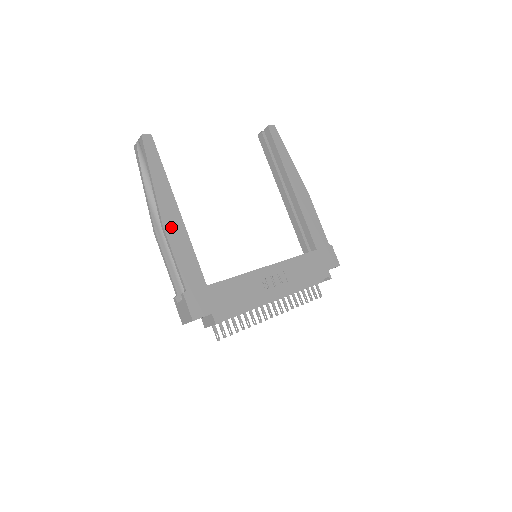
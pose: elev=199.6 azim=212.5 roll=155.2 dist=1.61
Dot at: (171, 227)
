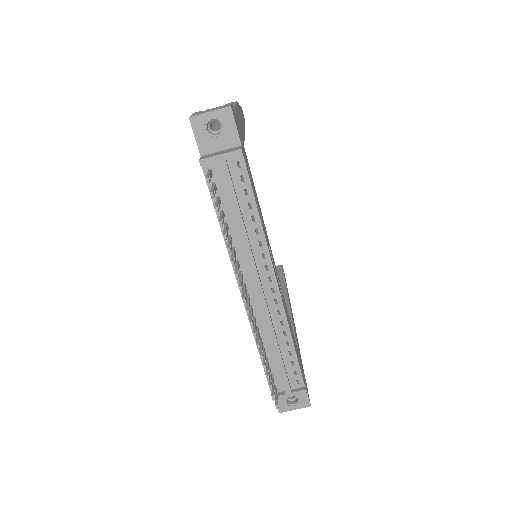
Dot at: (239, 113)
